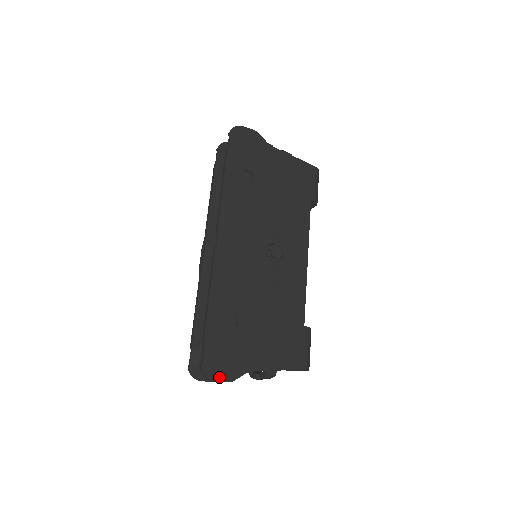
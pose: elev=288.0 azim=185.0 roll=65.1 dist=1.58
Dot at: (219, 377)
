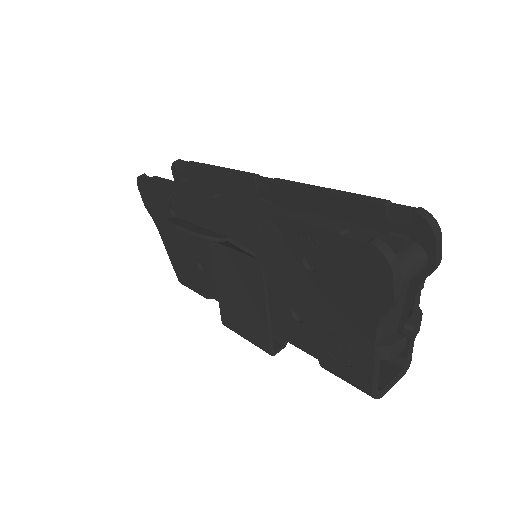
Dot at: occluded
